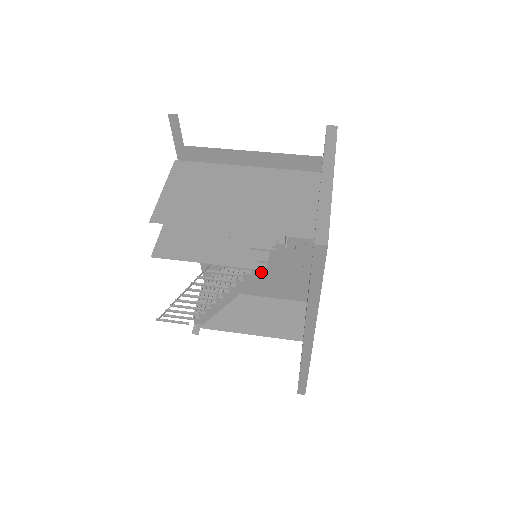
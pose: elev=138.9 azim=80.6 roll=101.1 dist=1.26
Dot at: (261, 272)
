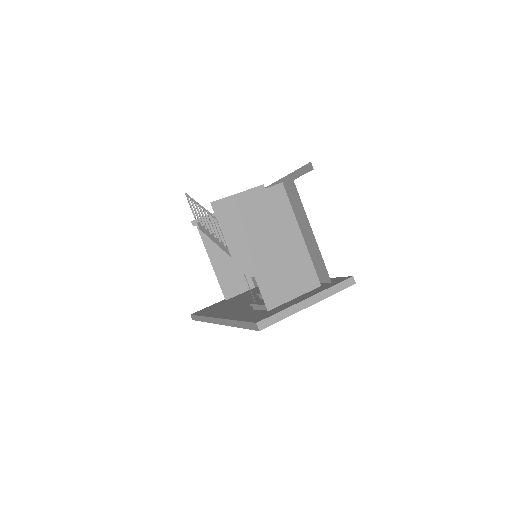
Dot at: occluded
